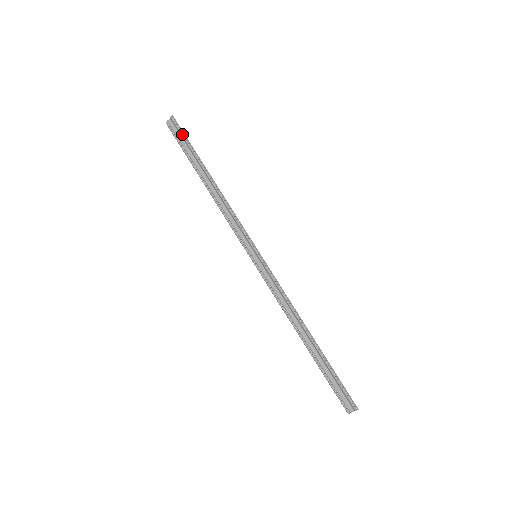
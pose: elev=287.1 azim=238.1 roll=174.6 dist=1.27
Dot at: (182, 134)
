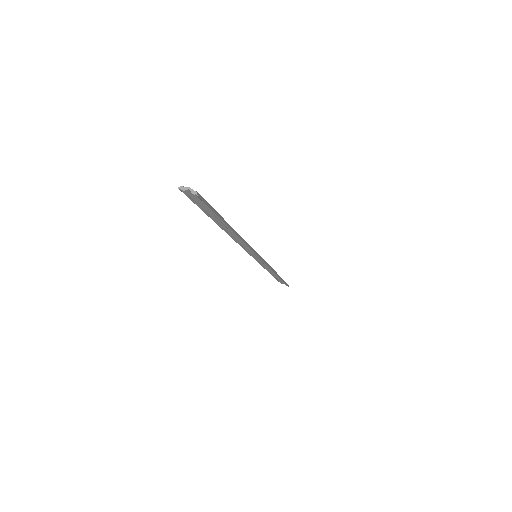
Dot at: (207, 207)
